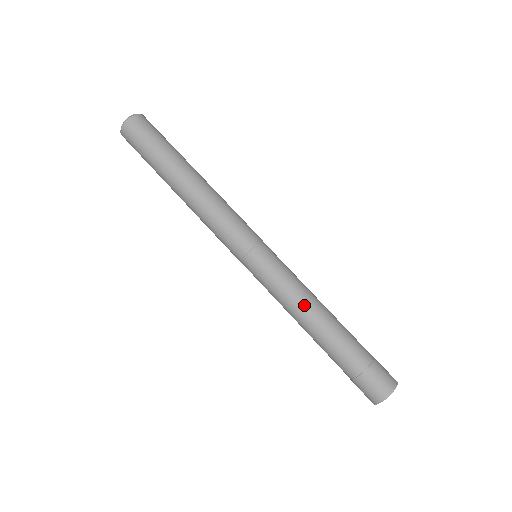
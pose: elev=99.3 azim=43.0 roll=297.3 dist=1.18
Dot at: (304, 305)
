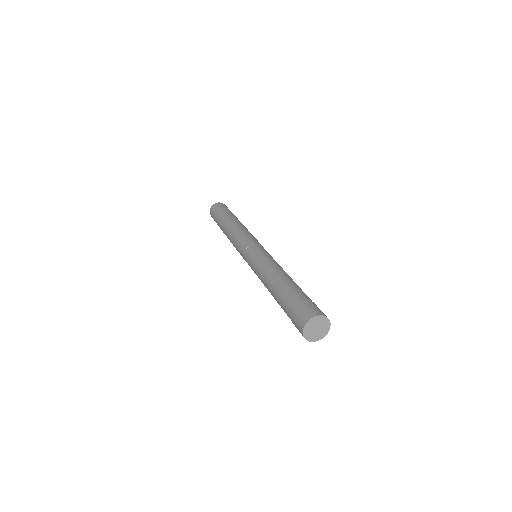
Dot at: (279, 267)
